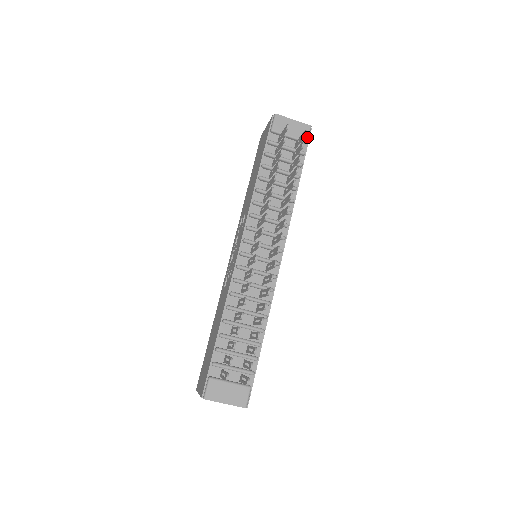
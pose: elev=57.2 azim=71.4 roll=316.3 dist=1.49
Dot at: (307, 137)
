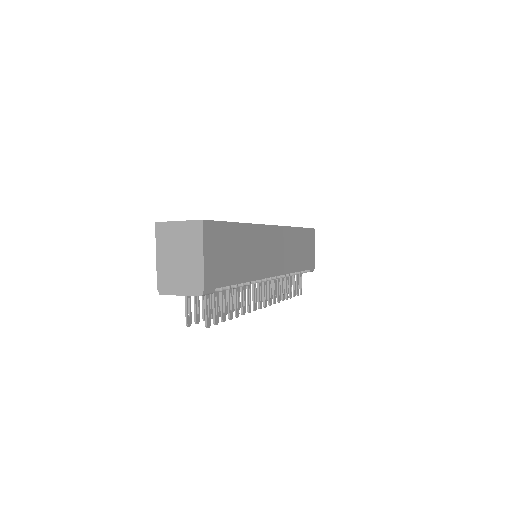
Dot at: occluded
